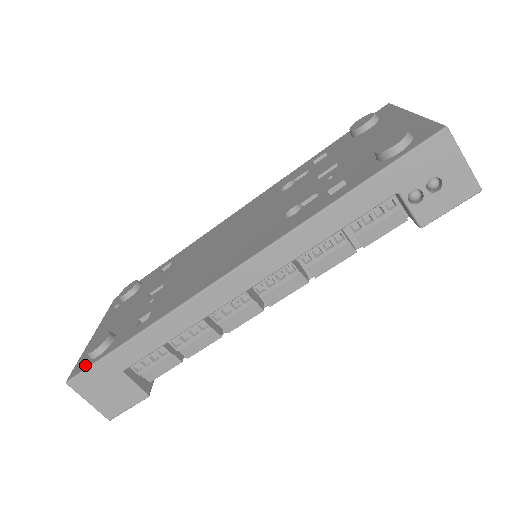
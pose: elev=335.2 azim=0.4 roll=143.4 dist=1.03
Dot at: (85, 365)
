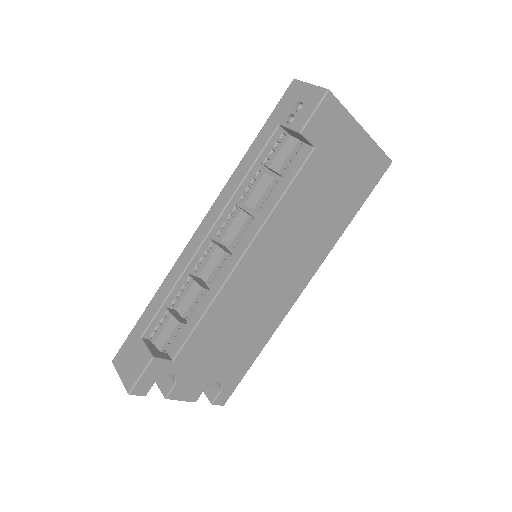
Dot at: occluded
